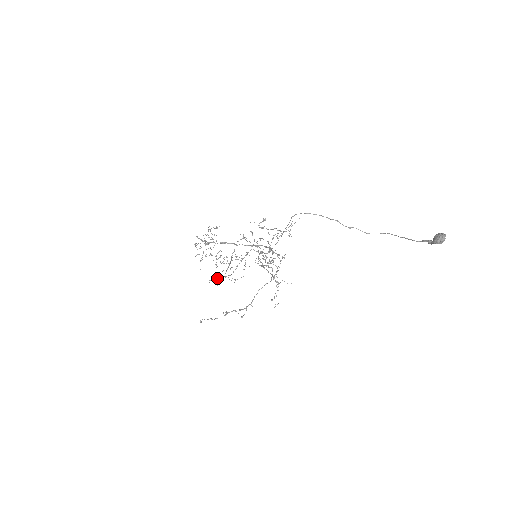
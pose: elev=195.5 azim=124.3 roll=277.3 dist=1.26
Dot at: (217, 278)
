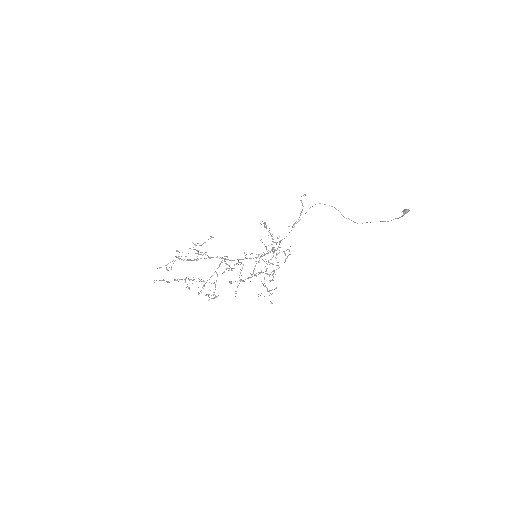
Dot at: (227, 264)
